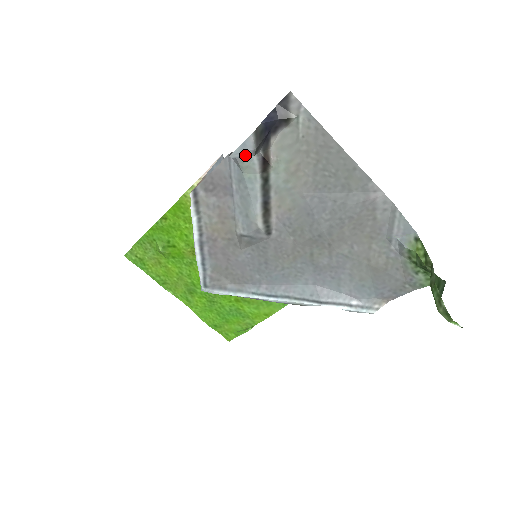
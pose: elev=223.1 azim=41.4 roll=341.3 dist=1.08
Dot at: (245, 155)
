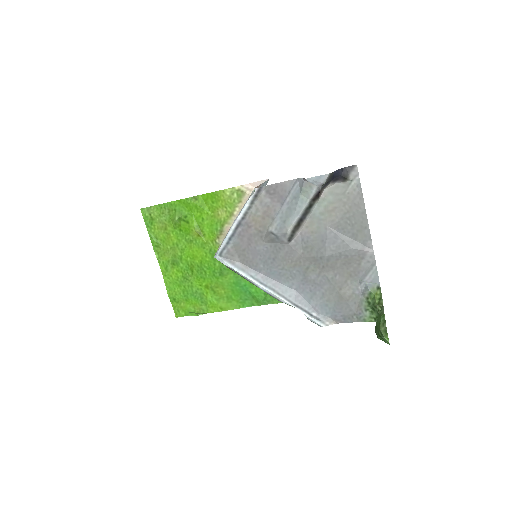
Dot at: (315, 183)
